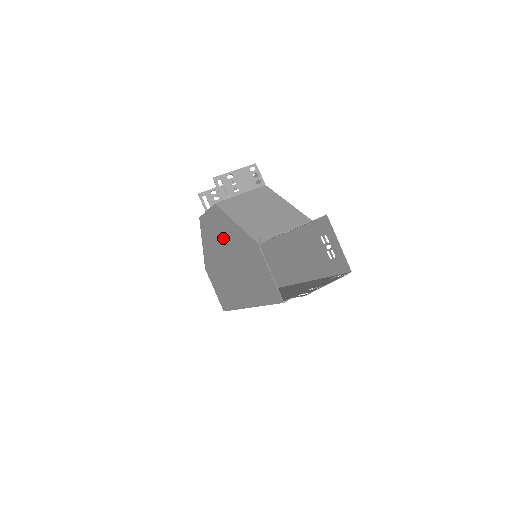
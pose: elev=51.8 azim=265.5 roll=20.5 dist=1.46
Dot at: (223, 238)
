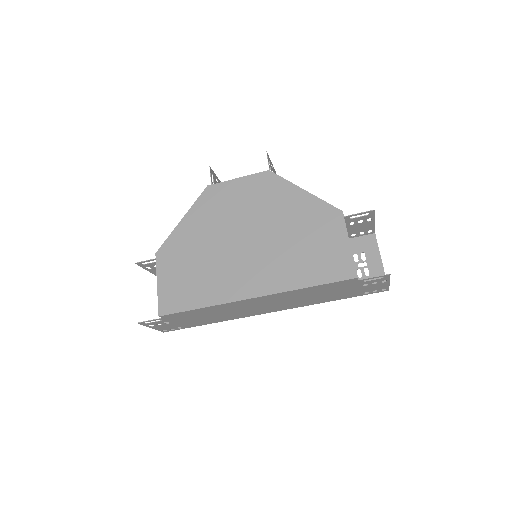
Dot at: (256, 208)
